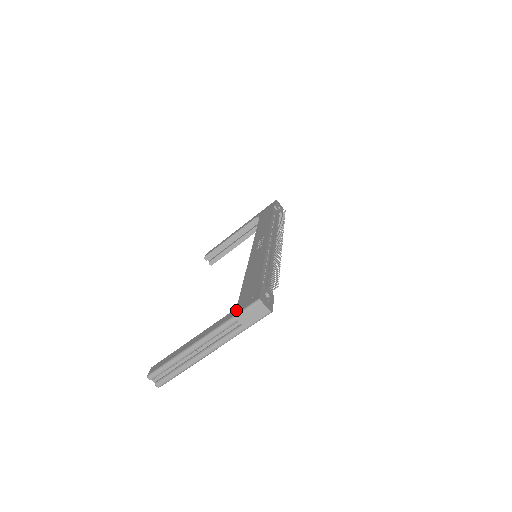
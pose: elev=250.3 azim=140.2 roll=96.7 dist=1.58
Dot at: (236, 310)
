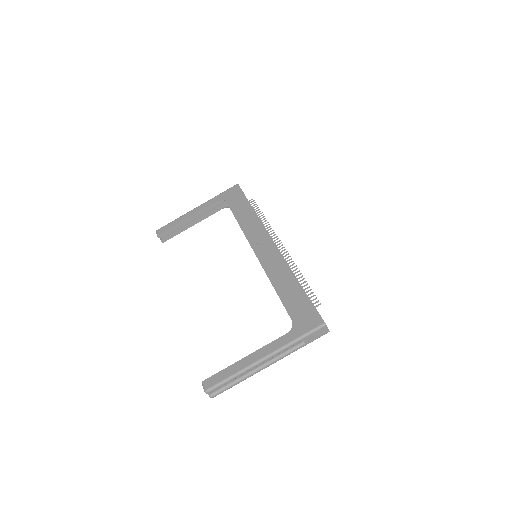
Dot at: (298, 331)
